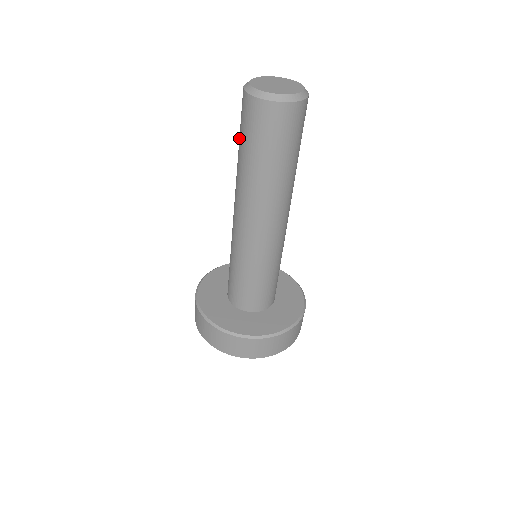
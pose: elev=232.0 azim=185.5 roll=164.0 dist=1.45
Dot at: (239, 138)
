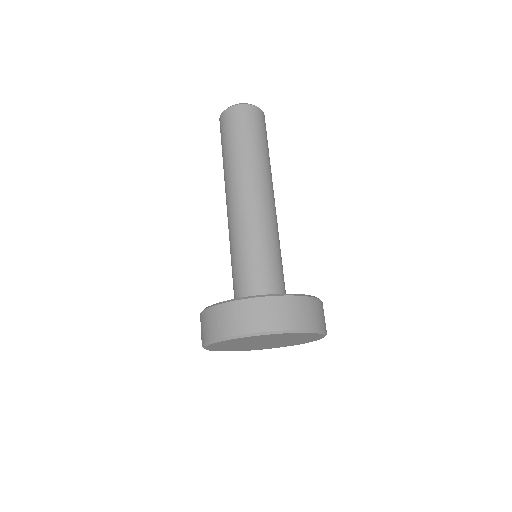
Dot at: occluded
